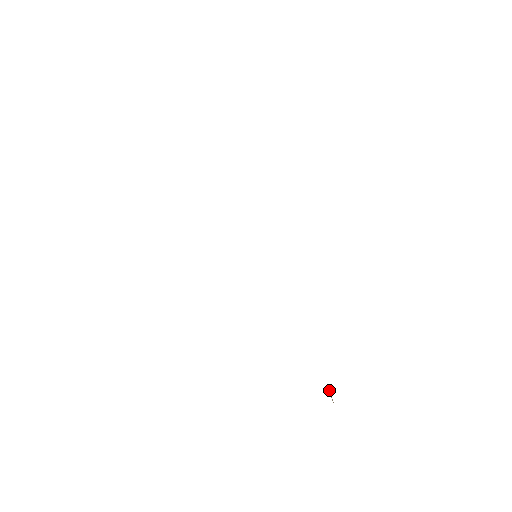
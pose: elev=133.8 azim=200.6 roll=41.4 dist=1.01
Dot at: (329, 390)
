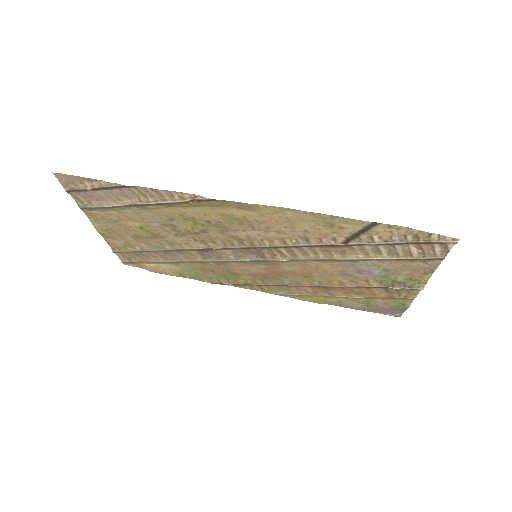
Dot at: (388, 287)
